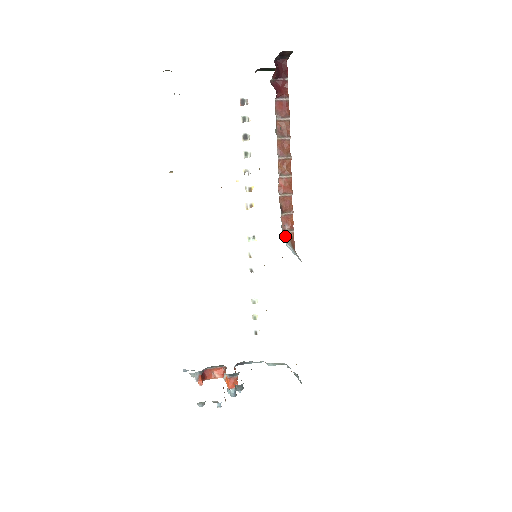
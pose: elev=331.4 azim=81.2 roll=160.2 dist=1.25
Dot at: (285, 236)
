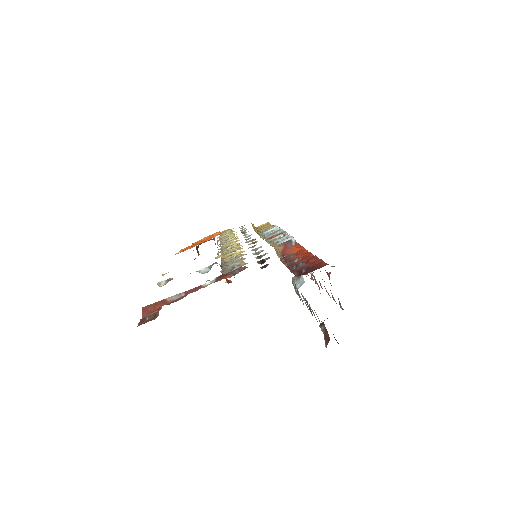
Dot at: (294, 282)
